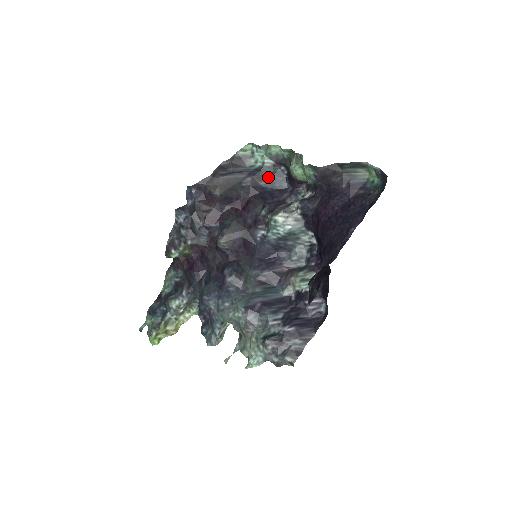
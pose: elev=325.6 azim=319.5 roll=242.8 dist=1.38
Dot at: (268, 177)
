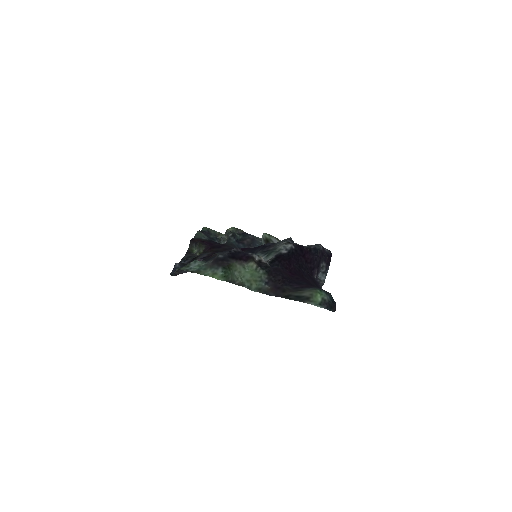
Dot at: (214, 256)
